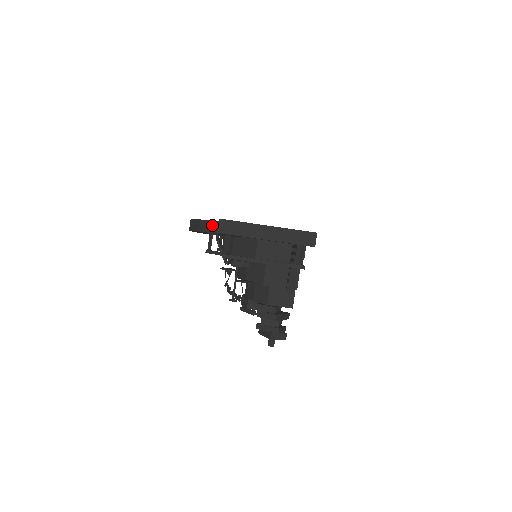
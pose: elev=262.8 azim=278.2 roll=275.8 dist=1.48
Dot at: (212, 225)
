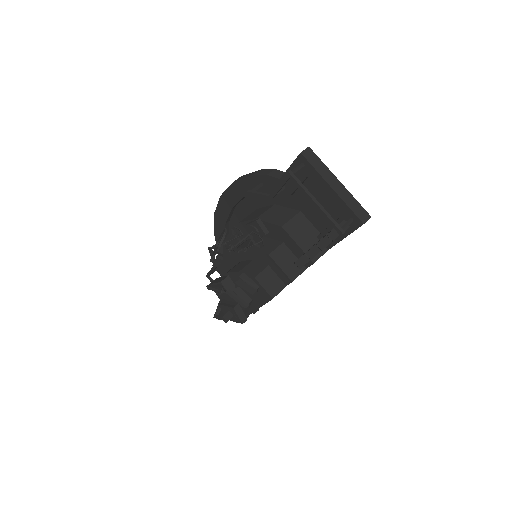
Dot at: (275, 172)
